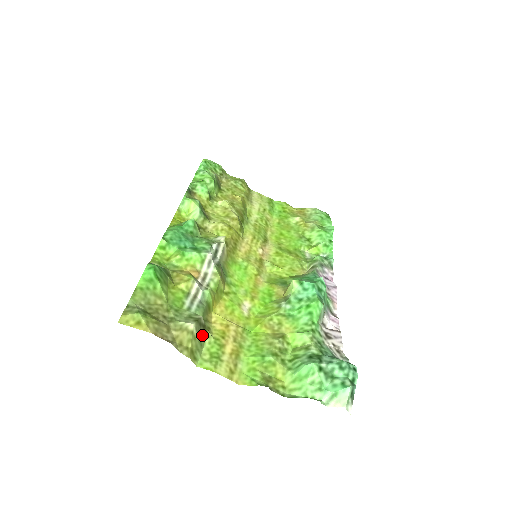
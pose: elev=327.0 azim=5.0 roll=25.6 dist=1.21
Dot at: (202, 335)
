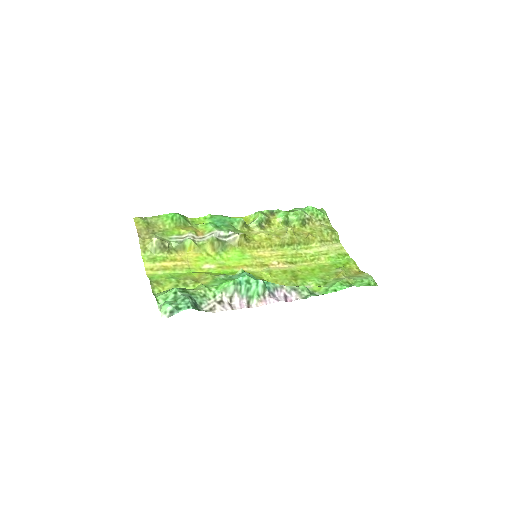
Dot at: (160, 249)
